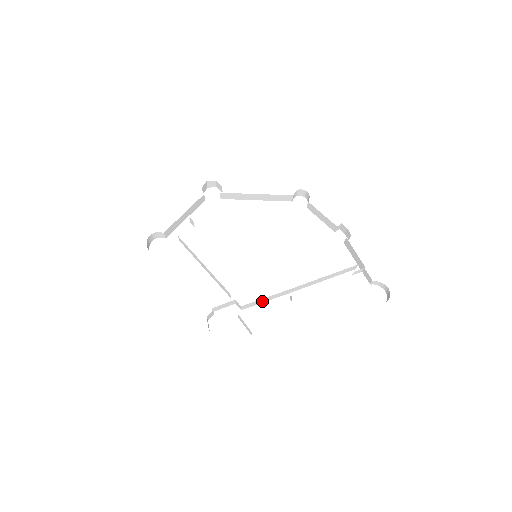
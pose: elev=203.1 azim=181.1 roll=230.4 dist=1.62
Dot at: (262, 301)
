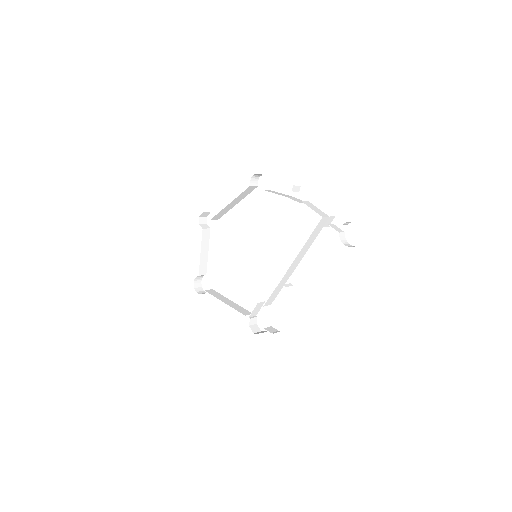
Dot at: (278, 291)
